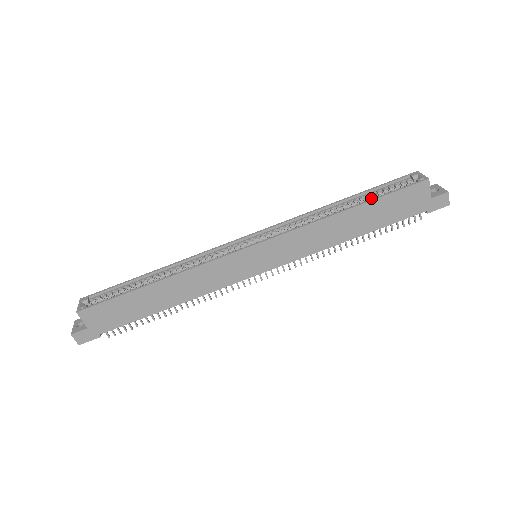
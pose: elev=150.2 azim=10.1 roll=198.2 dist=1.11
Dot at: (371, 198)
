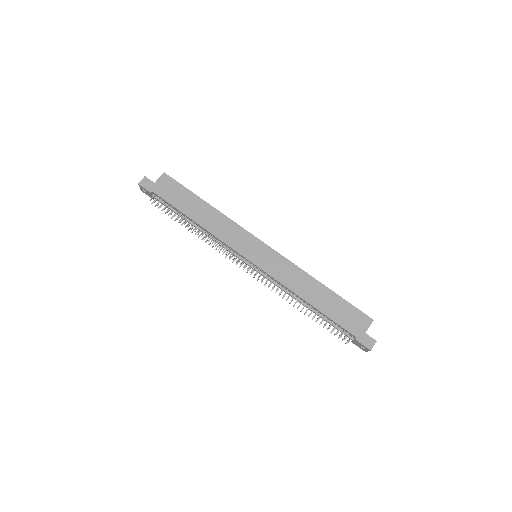
Dot at: occluded
